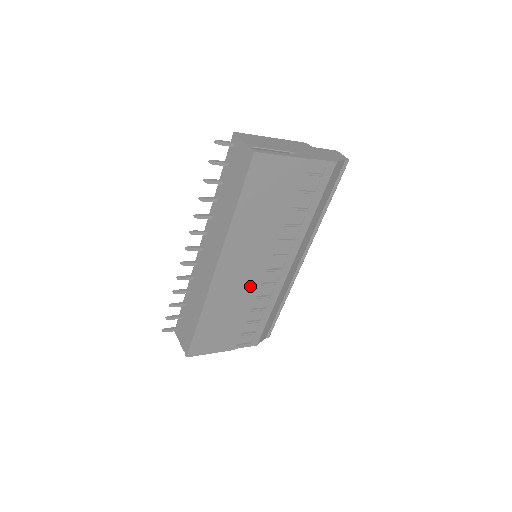
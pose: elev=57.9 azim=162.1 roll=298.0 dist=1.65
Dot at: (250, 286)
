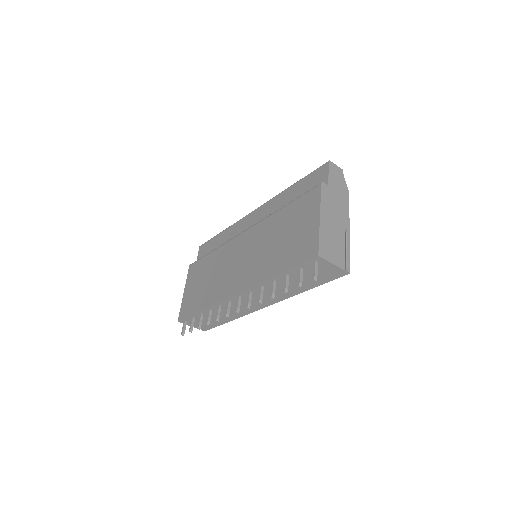
Dot at: occluded
